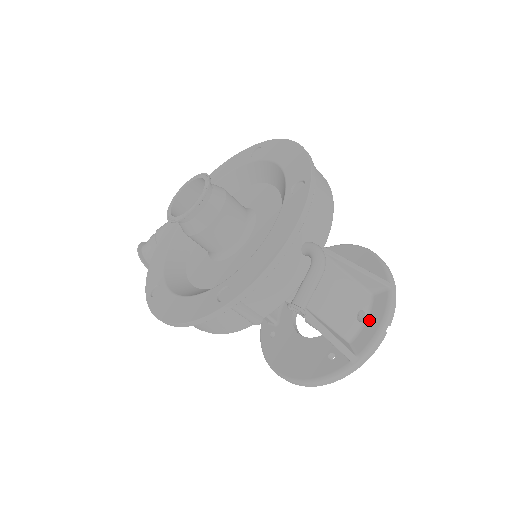
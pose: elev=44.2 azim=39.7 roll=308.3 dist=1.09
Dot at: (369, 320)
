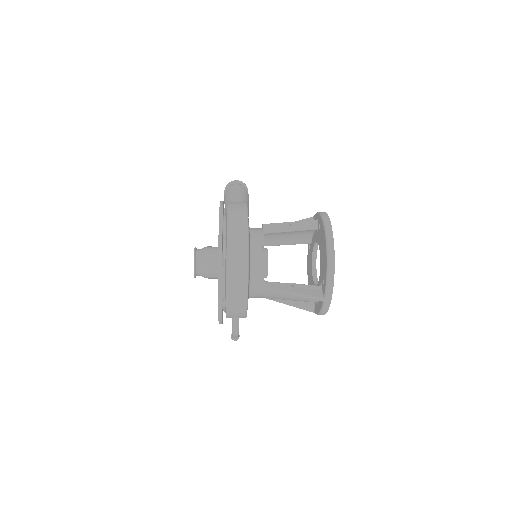
Dot at: (318, 304)
